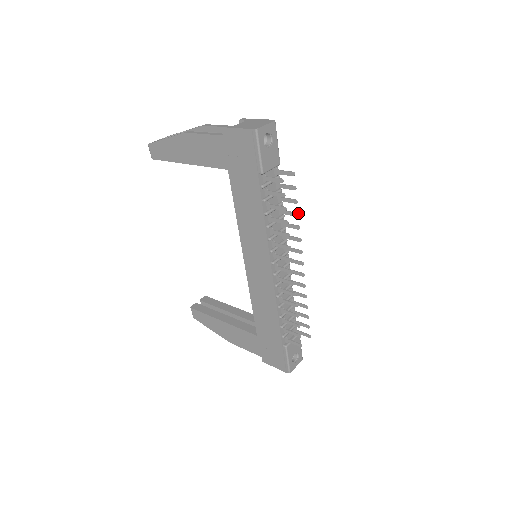
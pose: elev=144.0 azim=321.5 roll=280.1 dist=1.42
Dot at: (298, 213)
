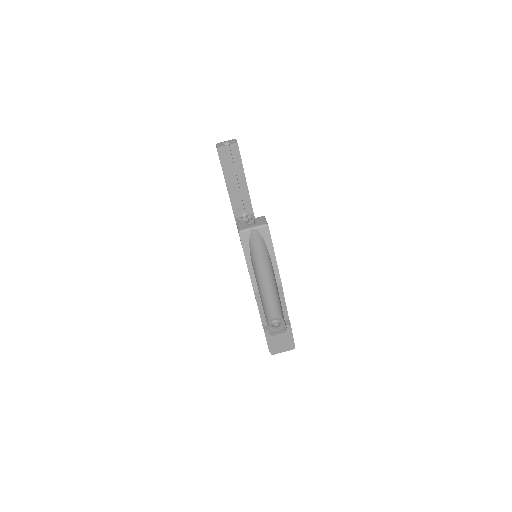
Dot at: occluded
